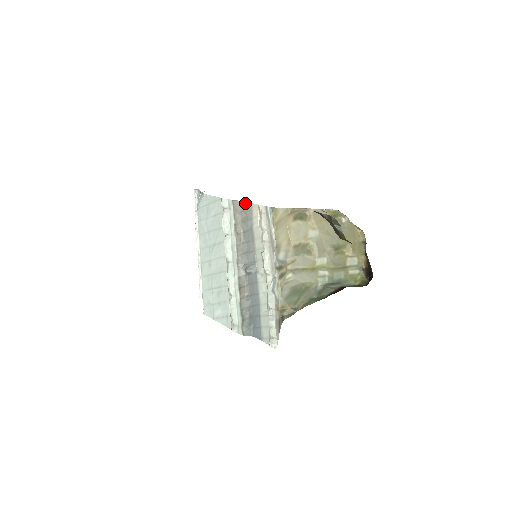
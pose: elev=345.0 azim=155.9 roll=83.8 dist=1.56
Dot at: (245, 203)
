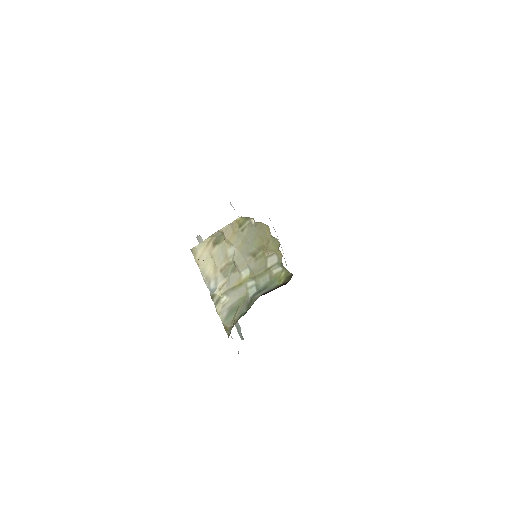
Dot at: occluded
